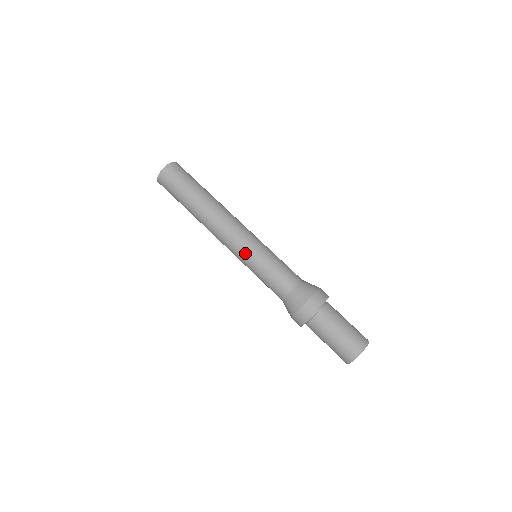
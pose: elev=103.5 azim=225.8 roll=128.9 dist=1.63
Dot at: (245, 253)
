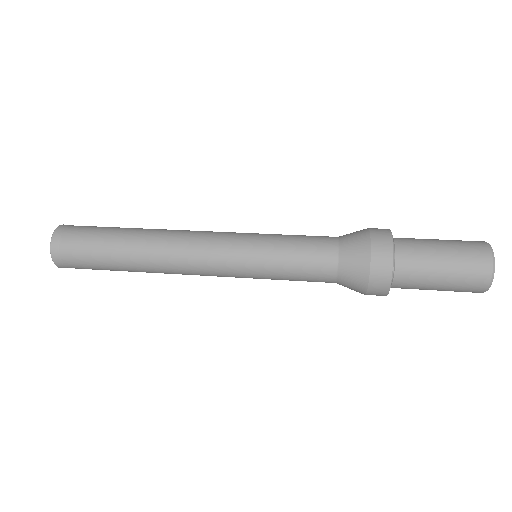
Dot at: (240, 258)
